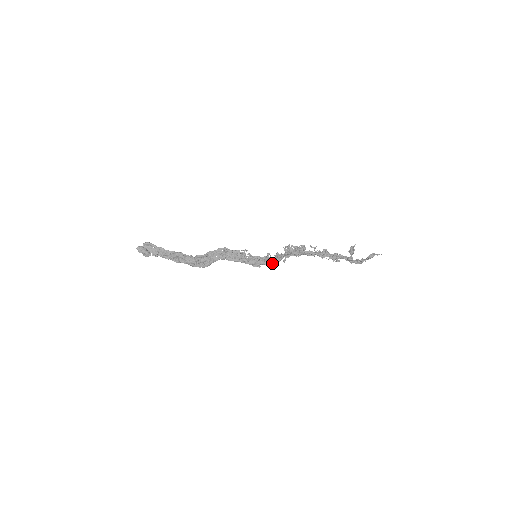
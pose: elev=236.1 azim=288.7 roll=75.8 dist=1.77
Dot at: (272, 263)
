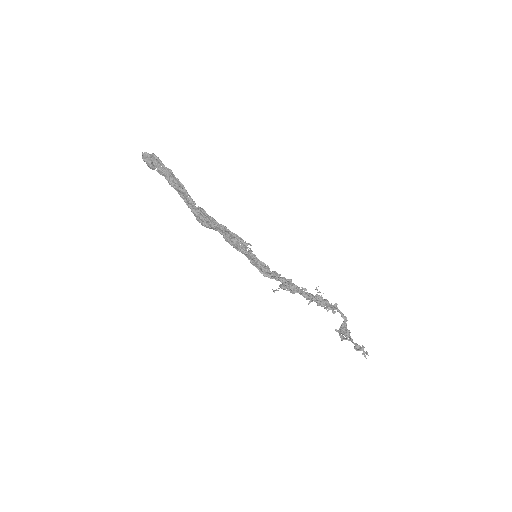
Dot at: (265, 275)
